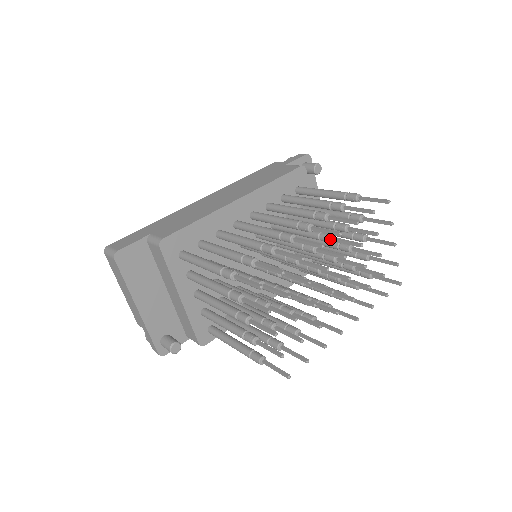
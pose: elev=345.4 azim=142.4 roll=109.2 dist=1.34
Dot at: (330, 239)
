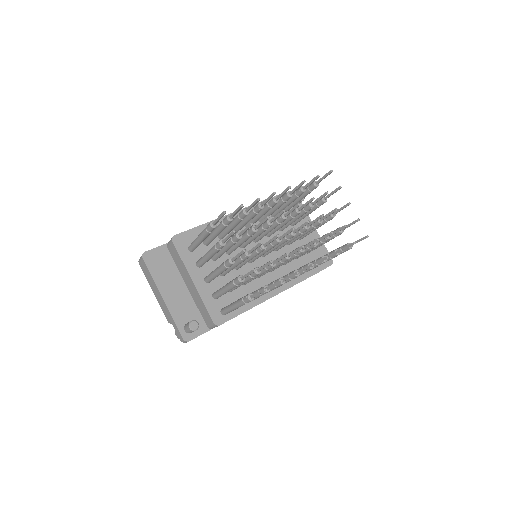
Dot at: (296, 210)
